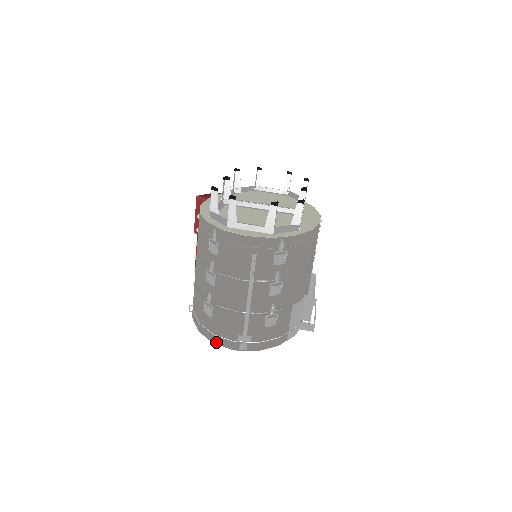
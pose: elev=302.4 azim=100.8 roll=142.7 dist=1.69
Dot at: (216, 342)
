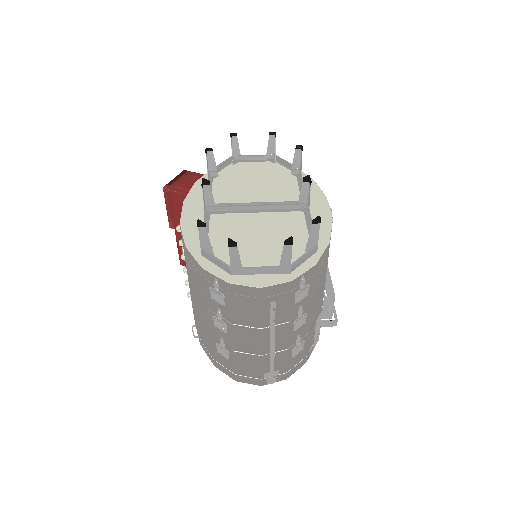
Dot at: (239, 380)
